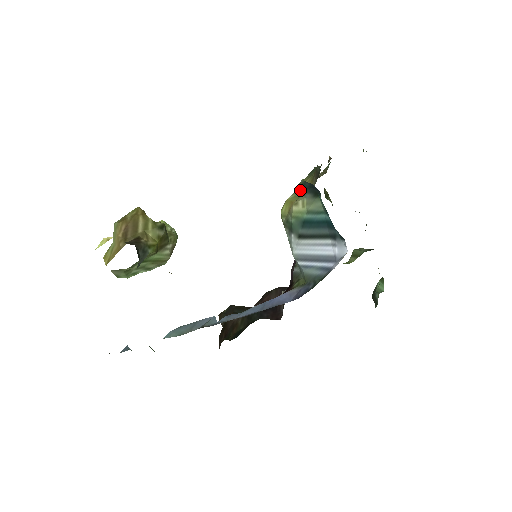
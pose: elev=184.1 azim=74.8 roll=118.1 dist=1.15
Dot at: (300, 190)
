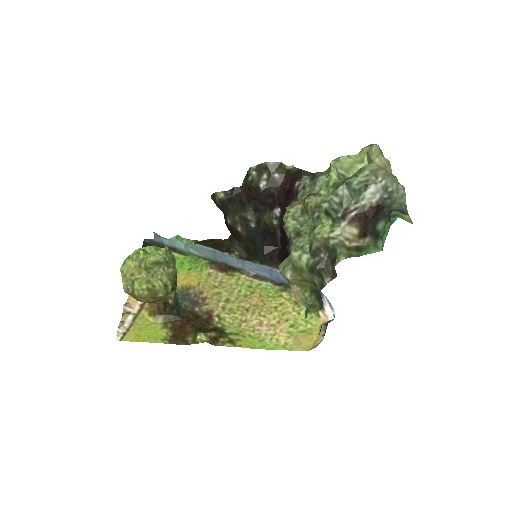
Dot at: (300, 280)
